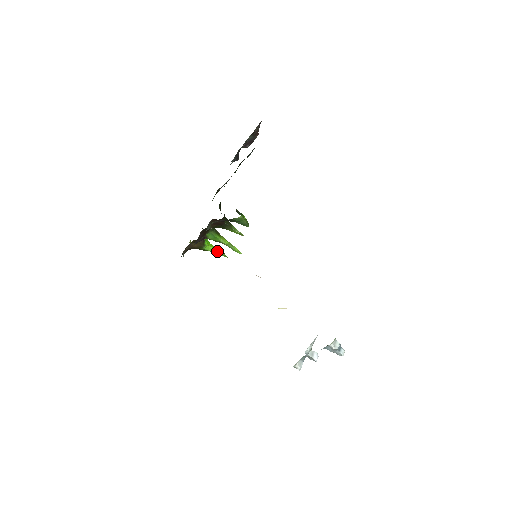
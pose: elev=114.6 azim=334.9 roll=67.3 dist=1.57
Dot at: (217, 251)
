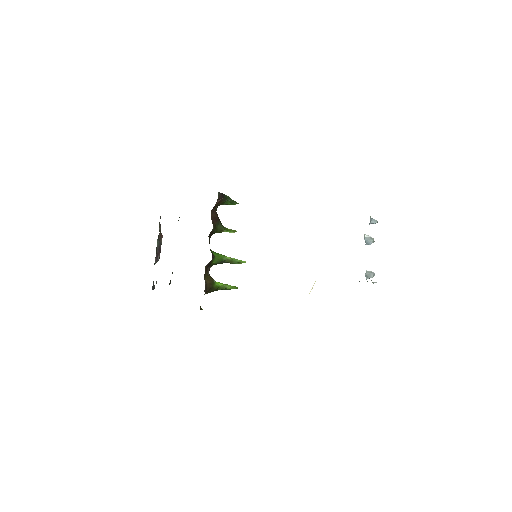
Dot at: (226, 284)
